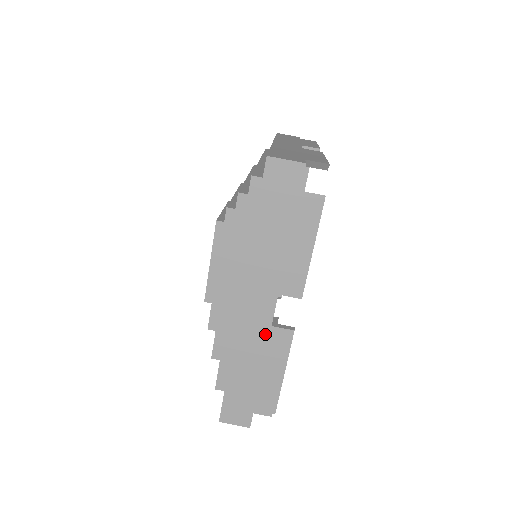
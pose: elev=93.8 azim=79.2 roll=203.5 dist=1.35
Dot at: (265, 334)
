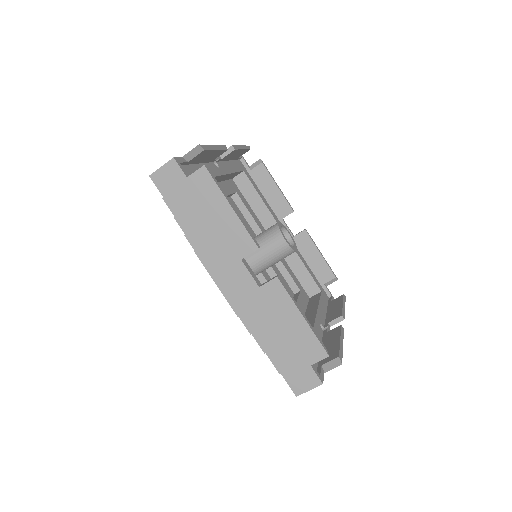
Dot at: (261, 297)
